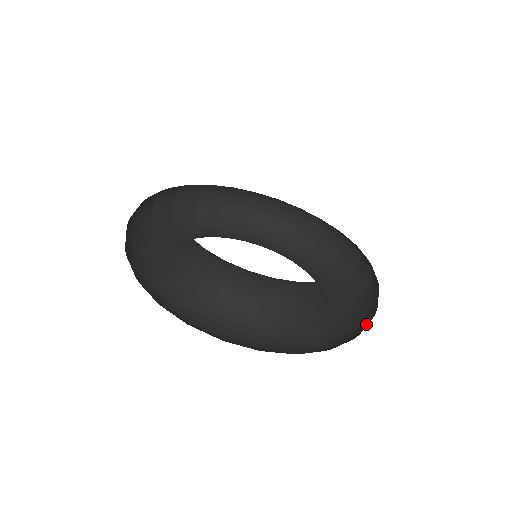
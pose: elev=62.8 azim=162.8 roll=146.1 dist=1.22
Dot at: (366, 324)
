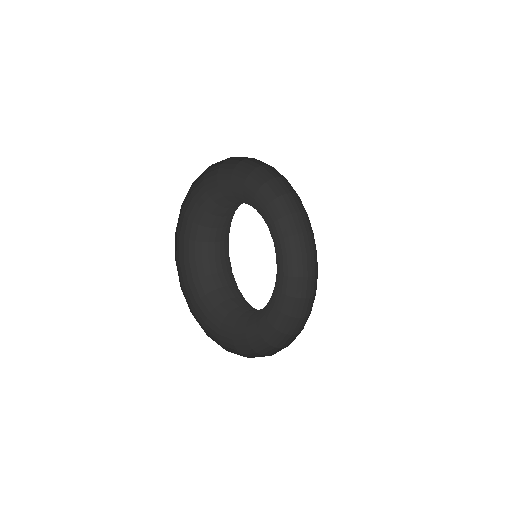
Dot at: (292, 317)
